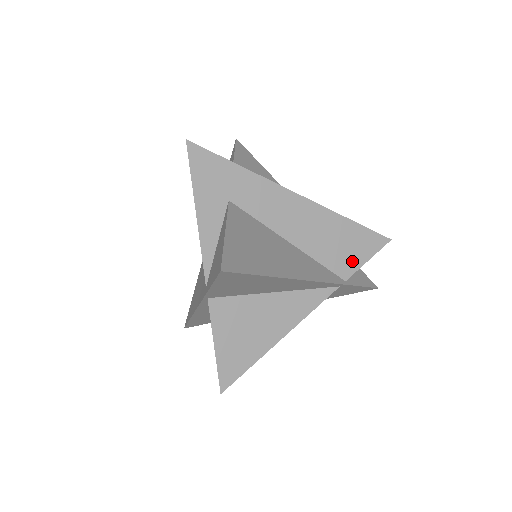
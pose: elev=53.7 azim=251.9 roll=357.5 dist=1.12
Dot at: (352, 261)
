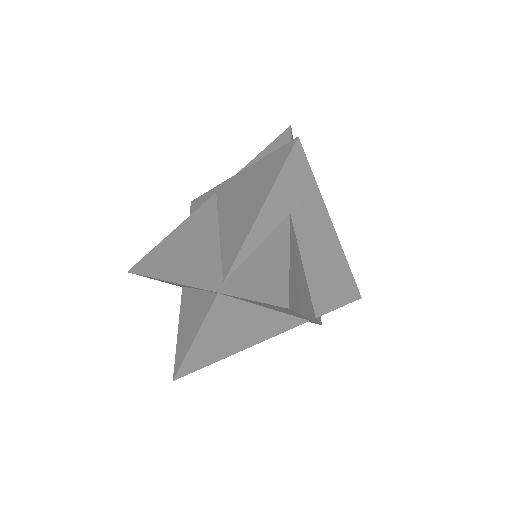
Dot at: (330, 304)
